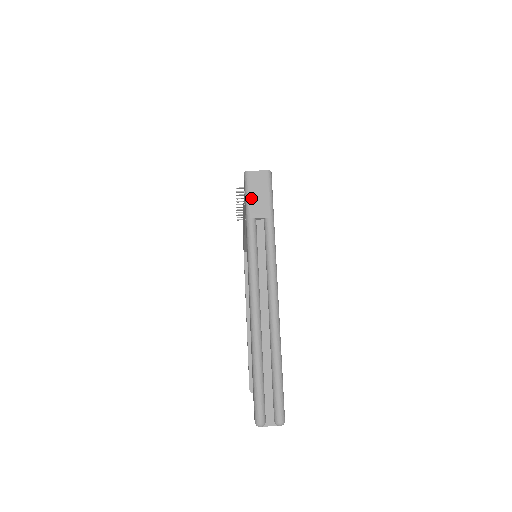
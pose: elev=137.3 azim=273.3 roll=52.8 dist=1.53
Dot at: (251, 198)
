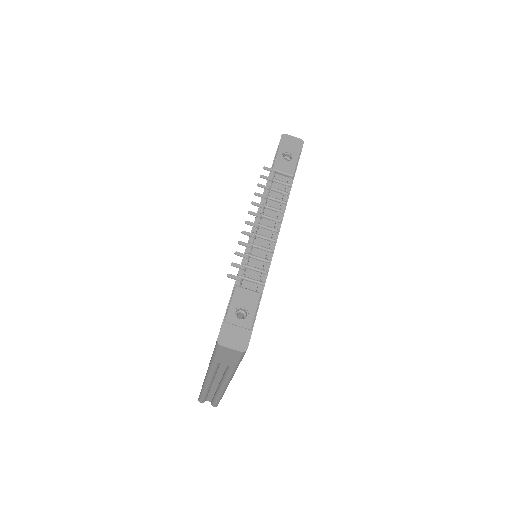
Dot at: (218, 356)
